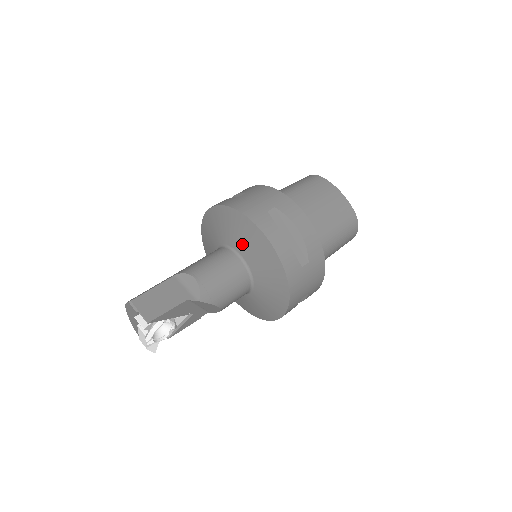
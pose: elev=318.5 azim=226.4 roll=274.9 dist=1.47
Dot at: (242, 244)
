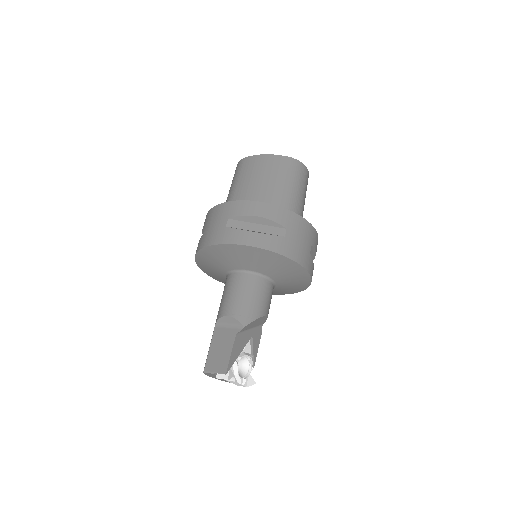
Dot at: (234, 263)
